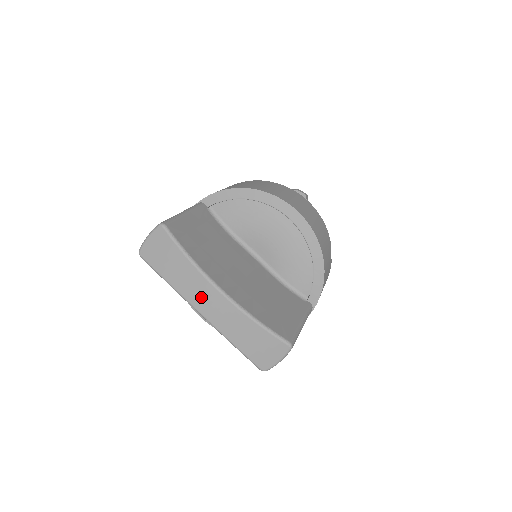
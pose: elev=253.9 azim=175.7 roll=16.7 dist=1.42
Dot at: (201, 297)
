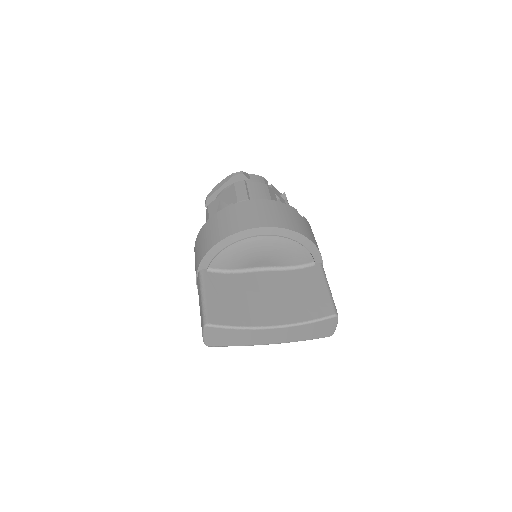
Dot at: (265, 338)
